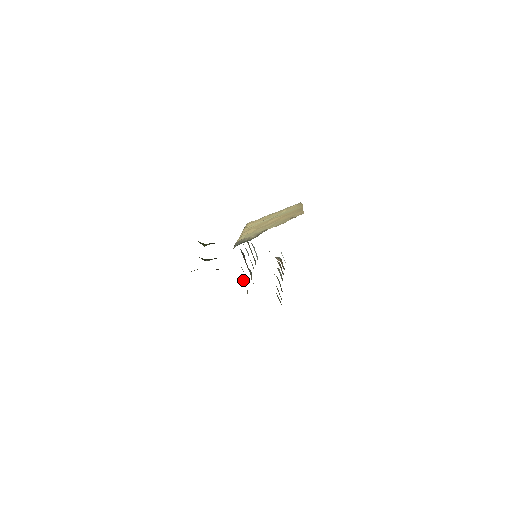
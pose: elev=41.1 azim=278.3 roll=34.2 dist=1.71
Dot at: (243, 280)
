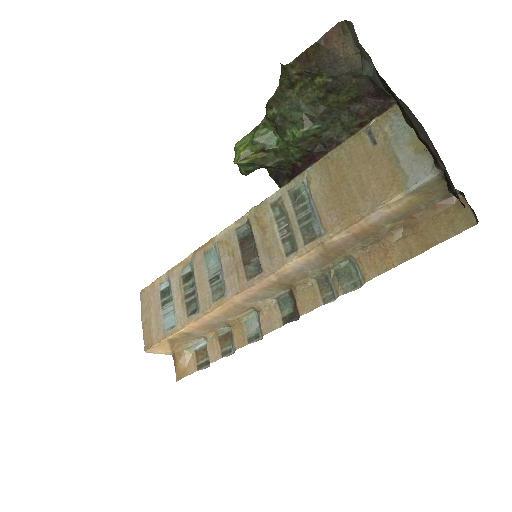
Dot at: (307, 221)
